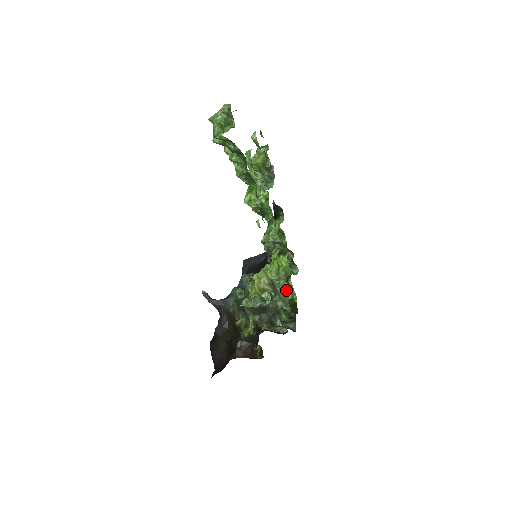
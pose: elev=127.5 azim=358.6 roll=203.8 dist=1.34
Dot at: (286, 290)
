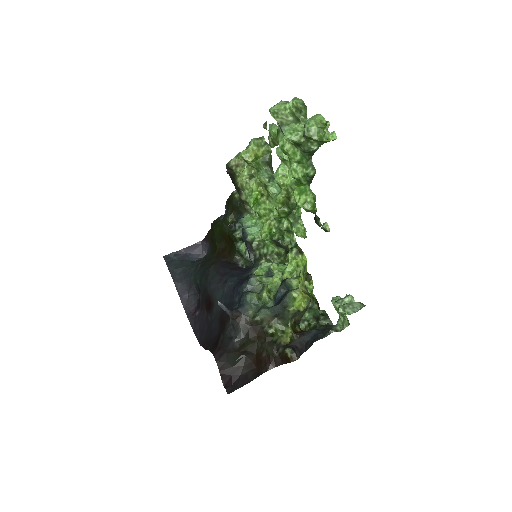
Dot at: occluded
